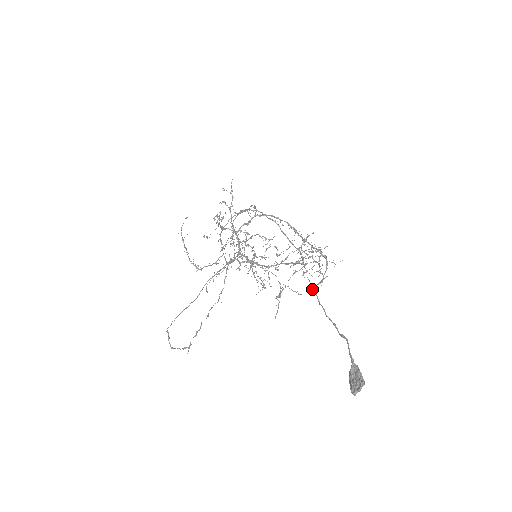
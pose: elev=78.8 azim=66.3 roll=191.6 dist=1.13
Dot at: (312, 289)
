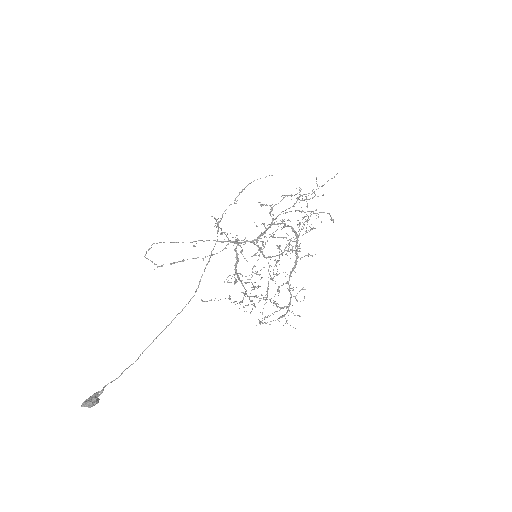
Dot at: (167, 325)
